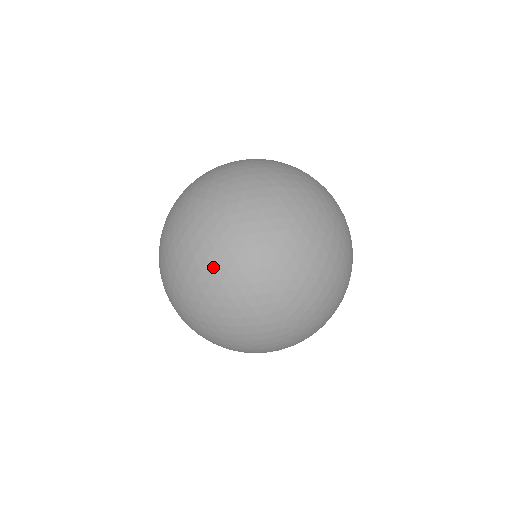
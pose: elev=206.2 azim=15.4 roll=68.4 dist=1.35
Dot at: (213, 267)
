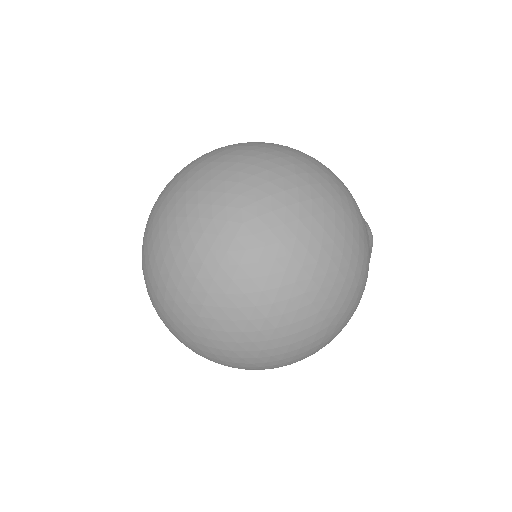
Dot at: occluded
